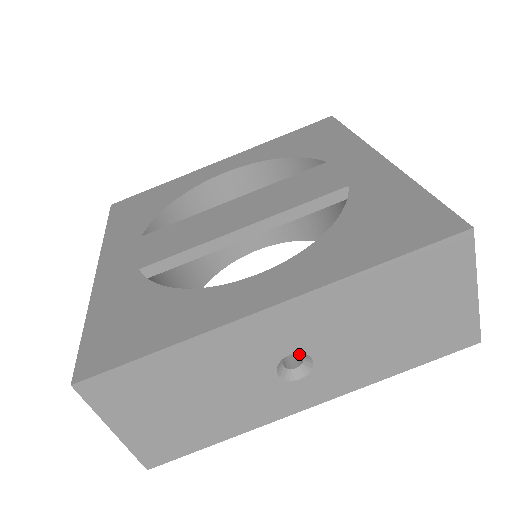
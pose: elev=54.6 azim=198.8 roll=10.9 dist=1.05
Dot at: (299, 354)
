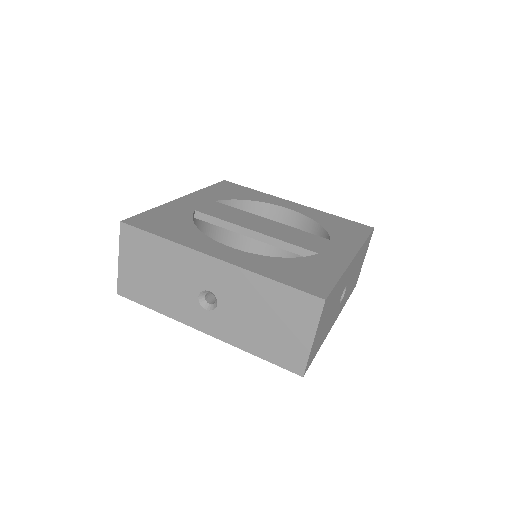
Dot at: occluded
